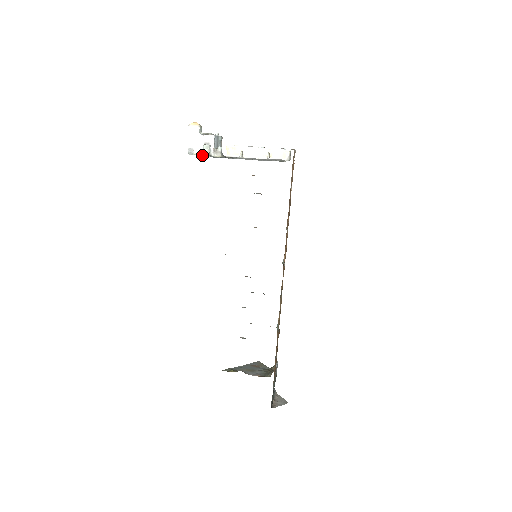
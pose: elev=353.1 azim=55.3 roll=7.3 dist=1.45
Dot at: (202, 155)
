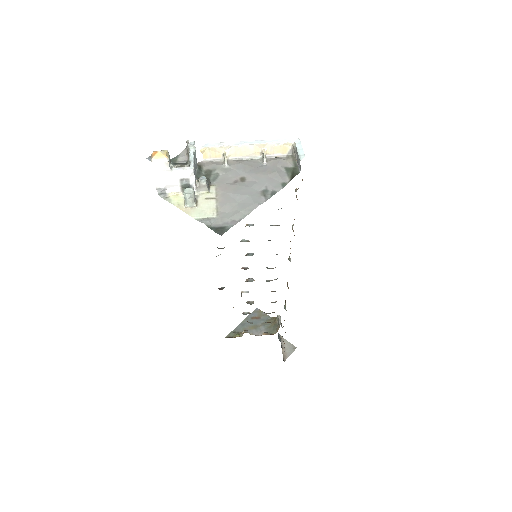
Dot at: (186, 207)
